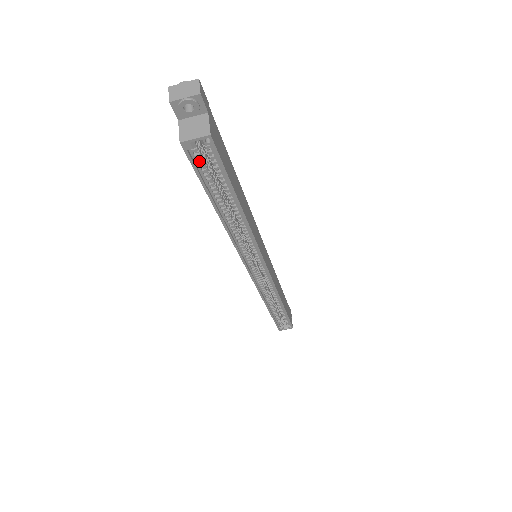
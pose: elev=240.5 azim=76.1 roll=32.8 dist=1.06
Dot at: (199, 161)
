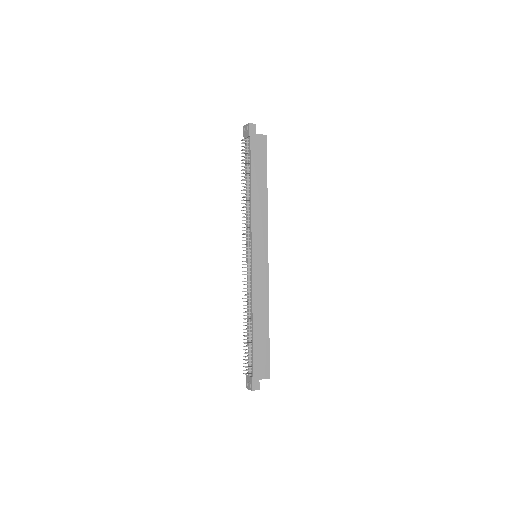
Dot at: occluded
